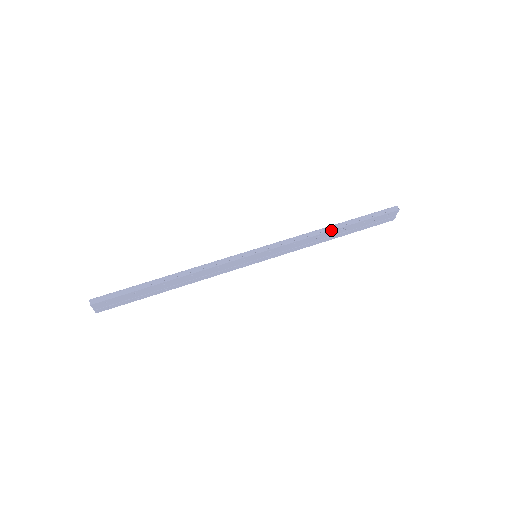
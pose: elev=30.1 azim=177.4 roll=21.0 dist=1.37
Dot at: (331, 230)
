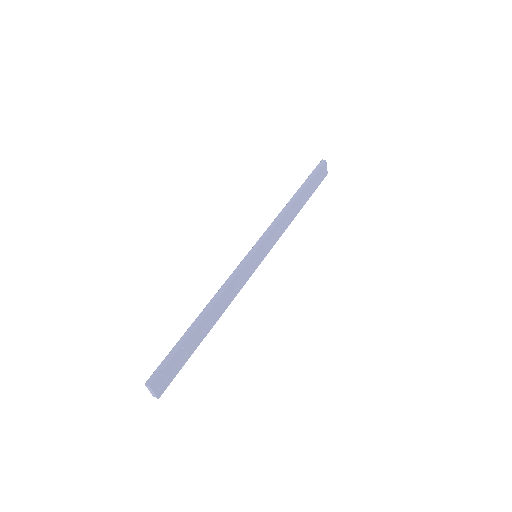
Dot at: (294, 200)
